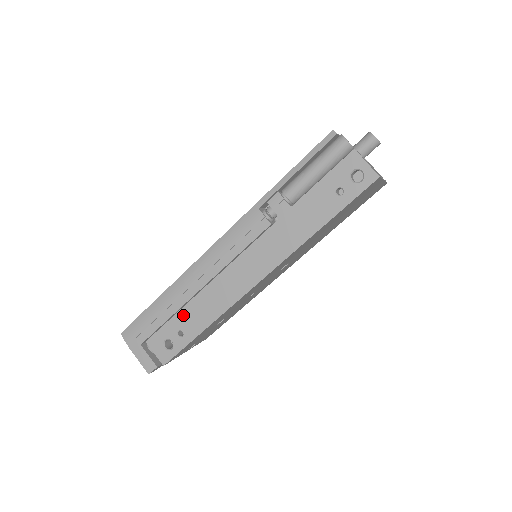
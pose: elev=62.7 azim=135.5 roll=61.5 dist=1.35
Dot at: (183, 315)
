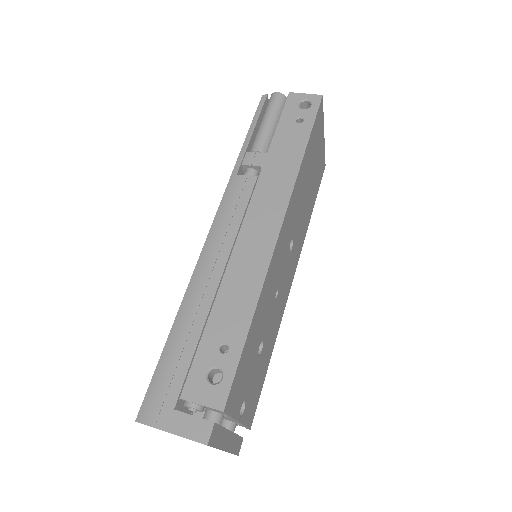
Dot at: (215, 323)
